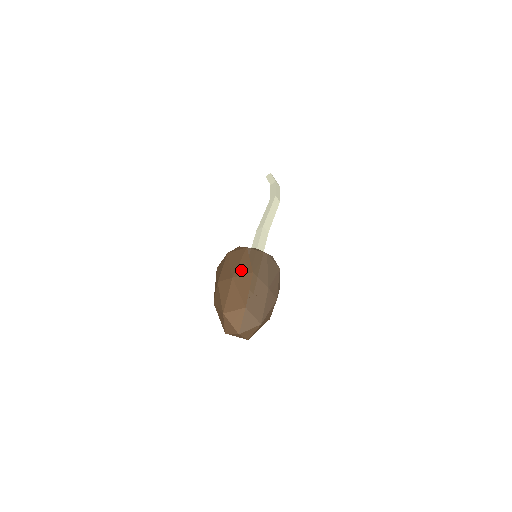
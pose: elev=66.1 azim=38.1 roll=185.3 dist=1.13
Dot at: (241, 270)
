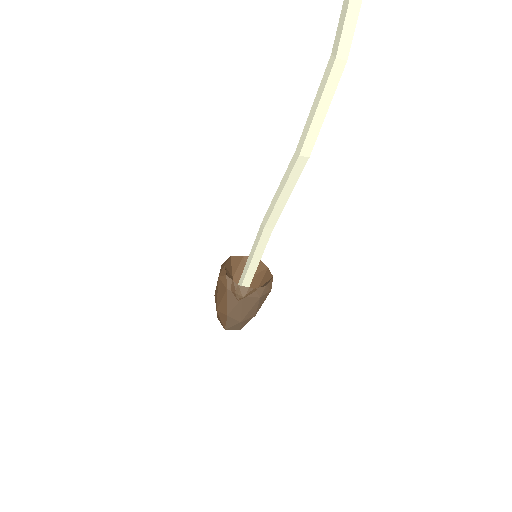
Dot at: (221, 308)
